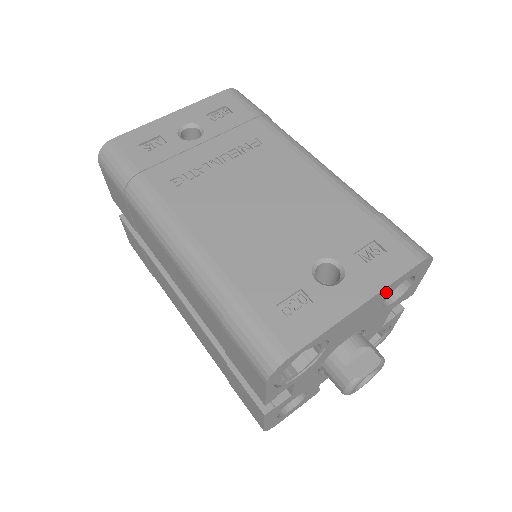
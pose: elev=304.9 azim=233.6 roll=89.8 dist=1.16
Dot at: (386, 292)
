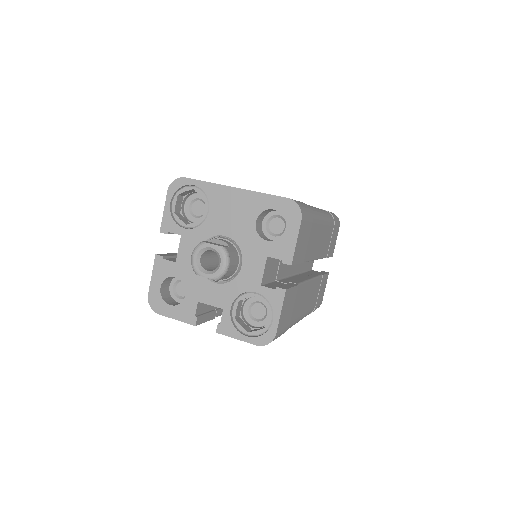
Dot at: (256, 202)
